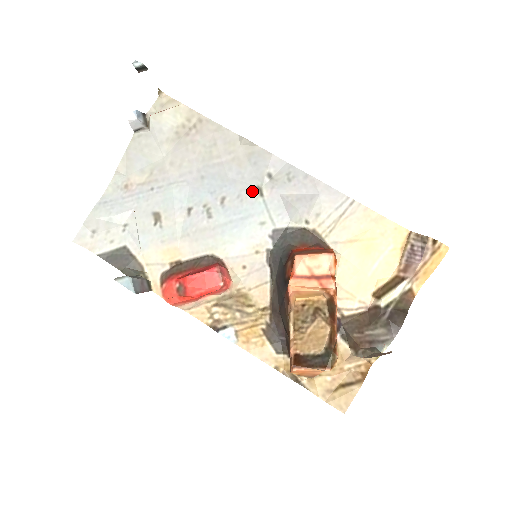
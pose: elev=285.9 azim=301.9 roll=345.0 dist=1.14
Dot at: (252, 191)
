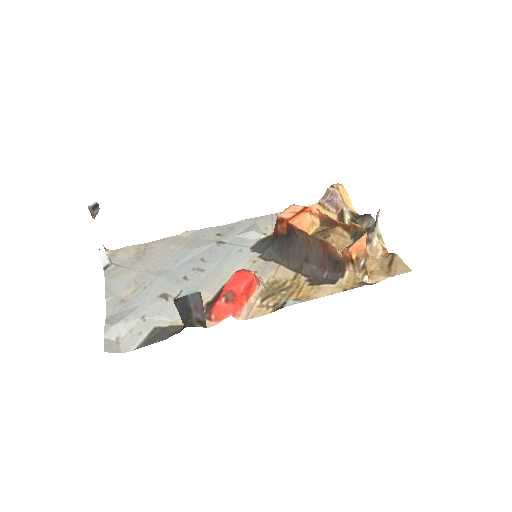
Dot at: (216, 245)
